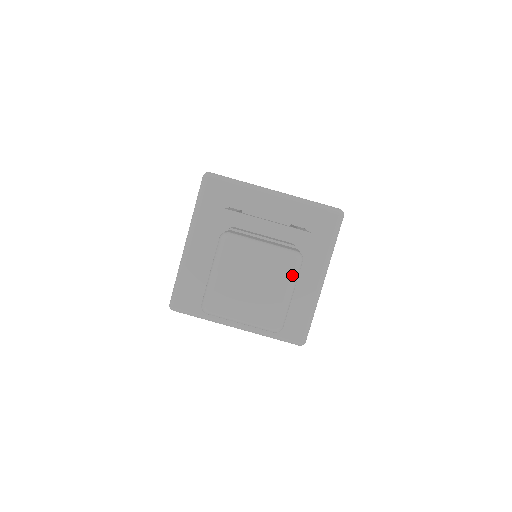
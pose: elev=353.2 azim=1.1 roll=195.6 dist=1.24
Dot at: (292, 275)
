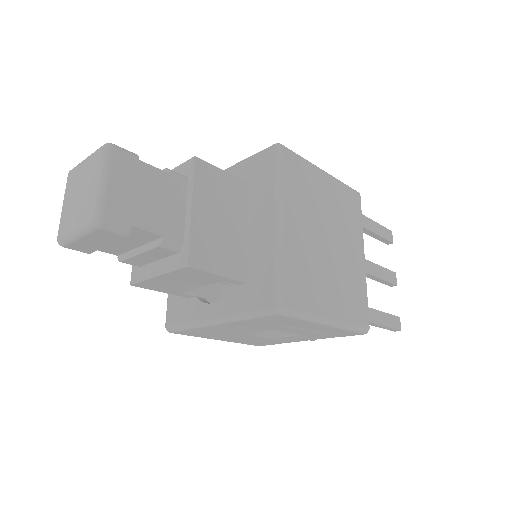
Dot at: (100, 162)
